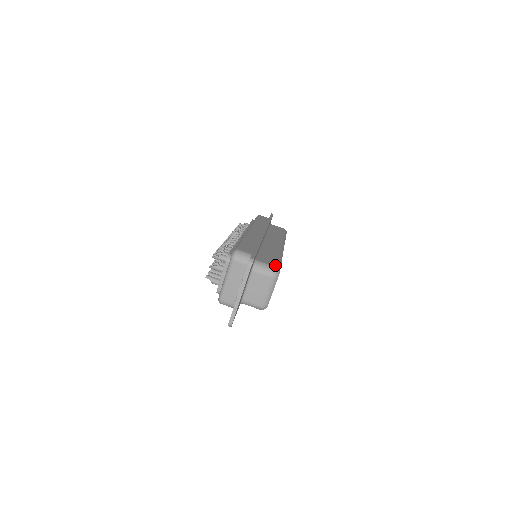
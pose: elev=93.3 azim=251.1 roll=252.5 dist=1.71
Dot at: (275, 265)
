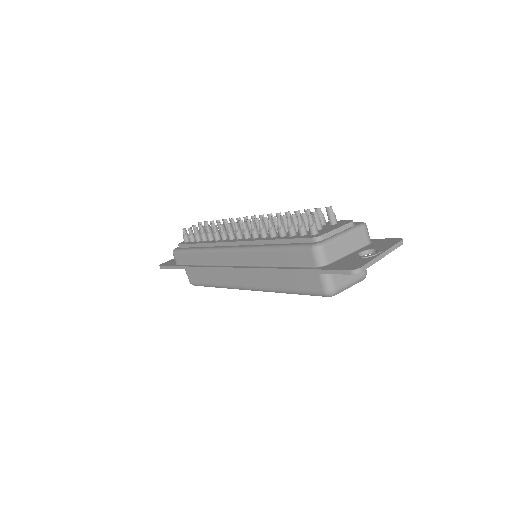
Dot at: occluded
